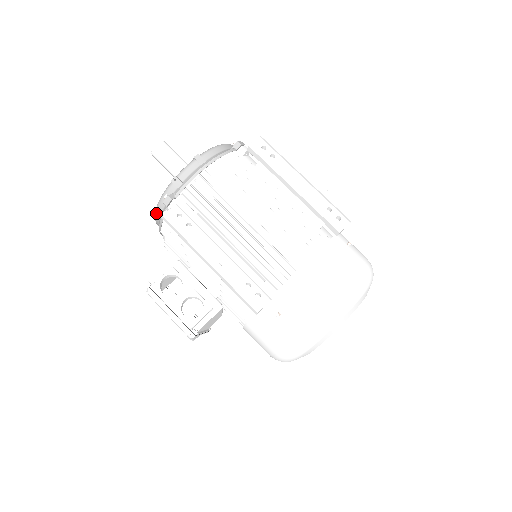
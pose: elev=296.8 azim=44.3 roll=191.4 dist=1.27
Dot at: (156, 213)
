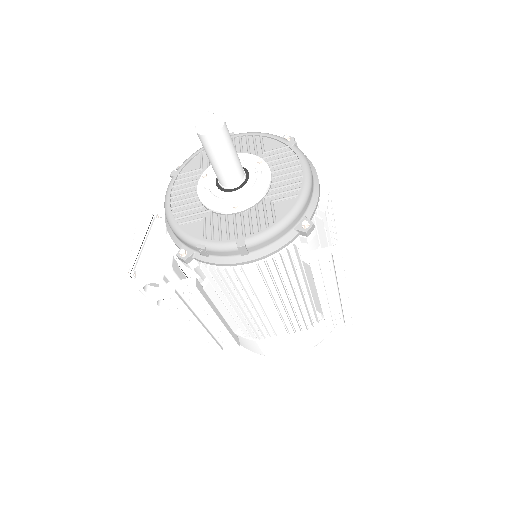
Dot at: (167, 221)
